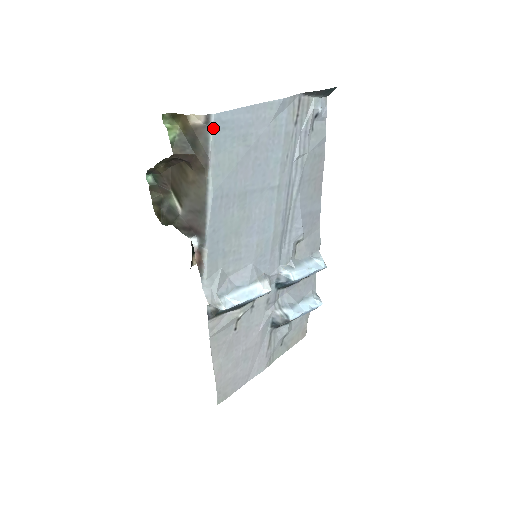
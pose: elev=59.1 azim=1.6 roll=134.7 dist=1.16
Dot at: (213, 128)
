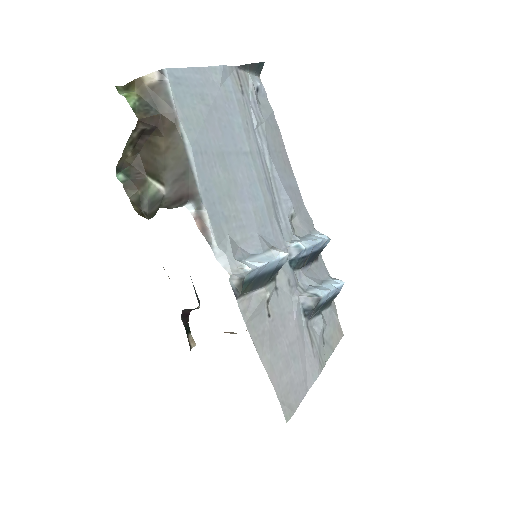
Dot at: (169, 82)
